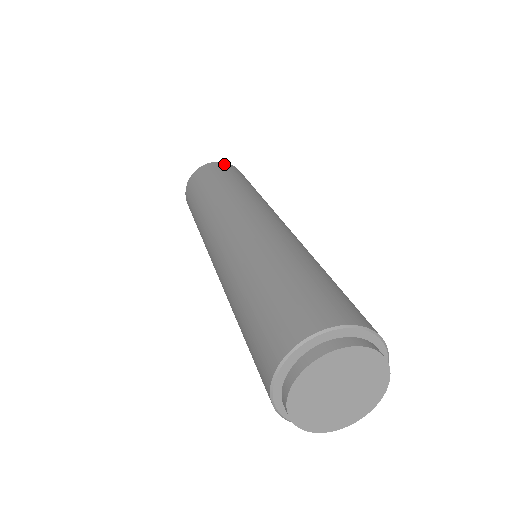
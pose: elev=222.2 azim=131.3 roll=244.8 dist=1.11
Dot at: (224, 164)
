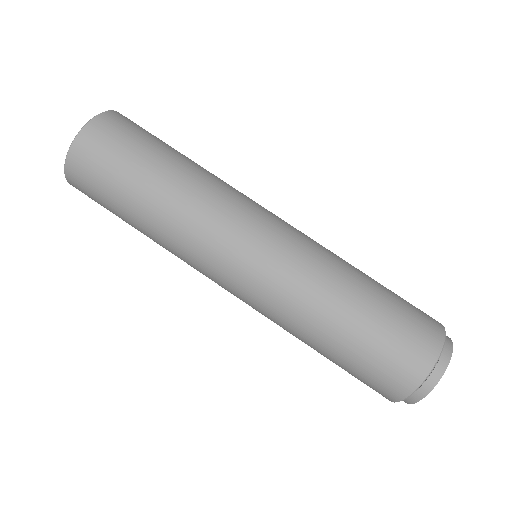
Dot at: (123, 116)
